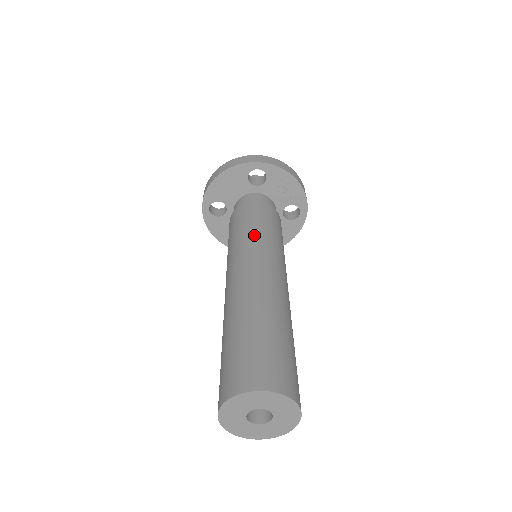
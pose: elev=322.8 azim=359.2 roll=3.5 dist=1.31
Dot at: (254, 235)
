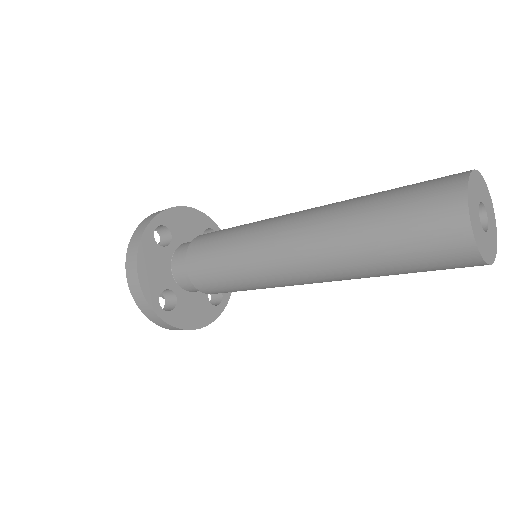
Dot at: occluded
